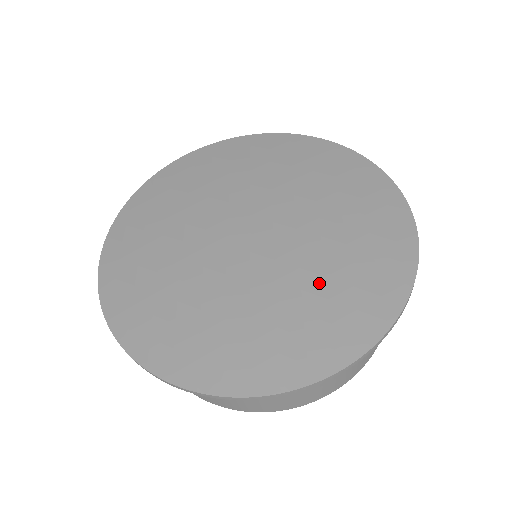
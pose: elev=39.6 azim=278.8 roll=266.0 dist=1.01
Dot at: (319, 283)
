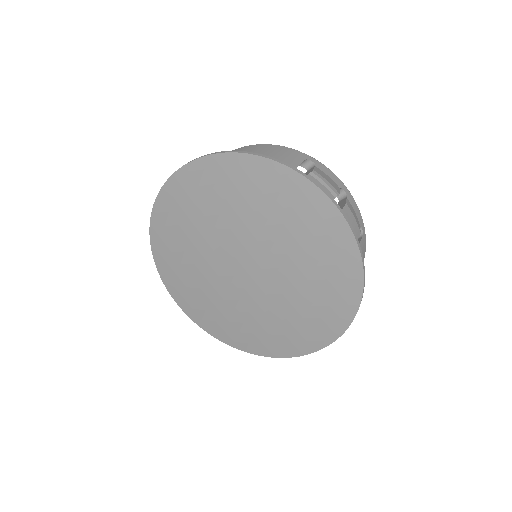
Dot at: (307, 286)
